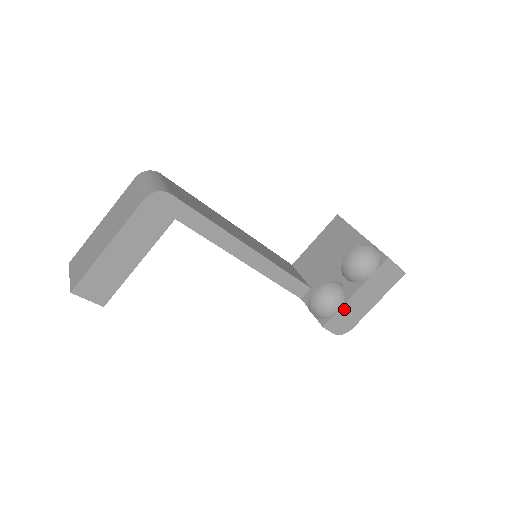
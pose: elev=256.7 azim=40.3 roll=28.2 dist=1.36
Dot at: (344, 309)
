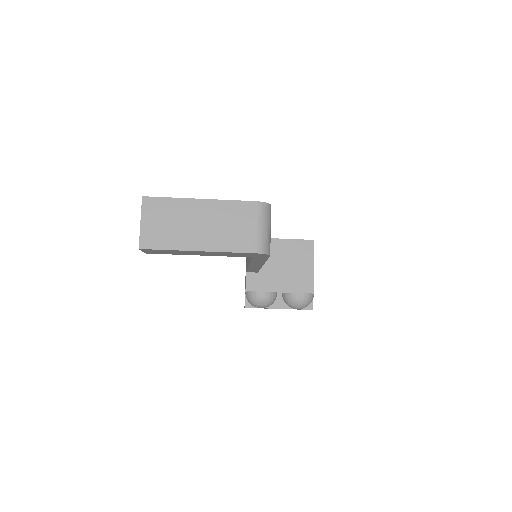
Dot at: occluded
